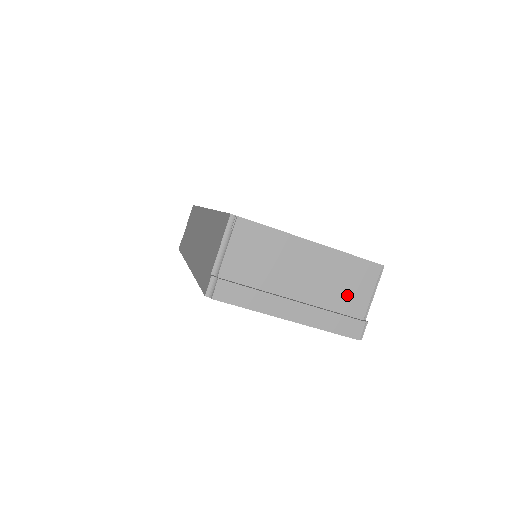
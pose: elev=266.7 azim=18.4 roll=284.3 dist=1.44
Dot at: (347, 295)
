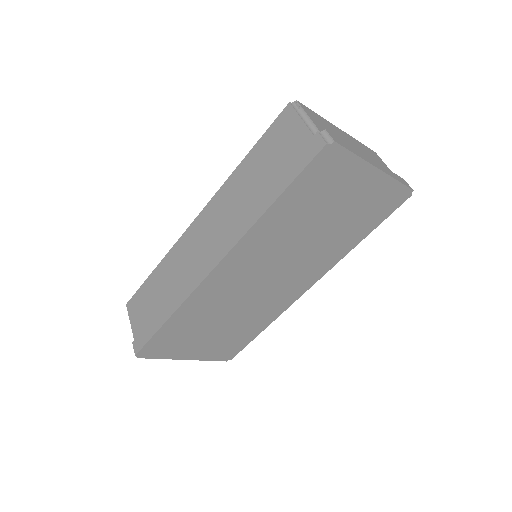
Dot at: occluded
